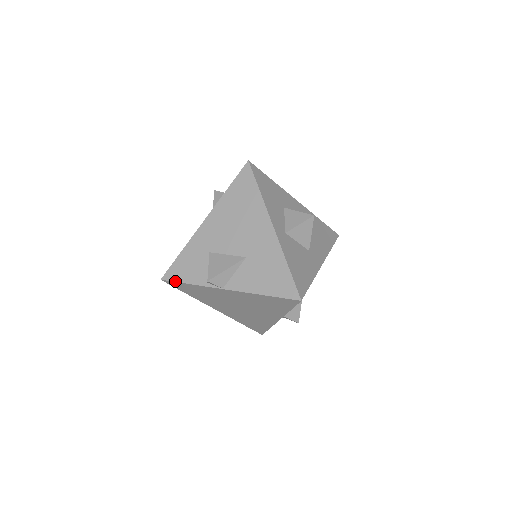
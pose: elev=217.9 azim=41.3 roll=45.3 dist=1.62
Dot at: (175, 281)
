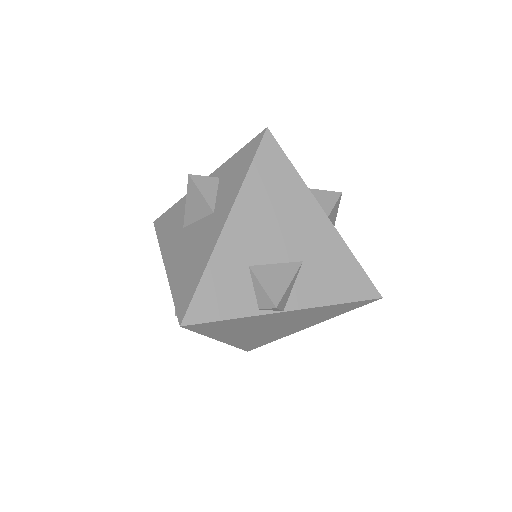
Dot at: (206, 321)
